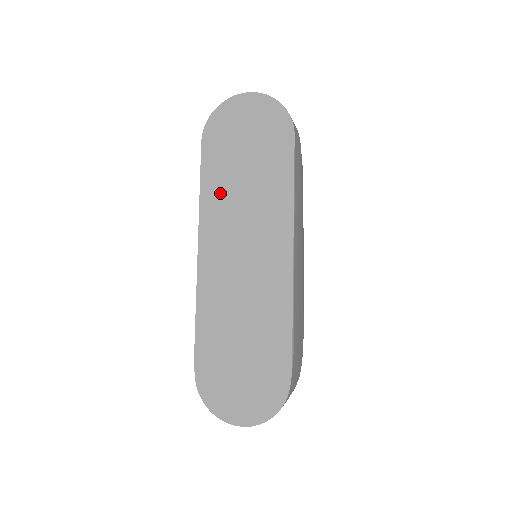
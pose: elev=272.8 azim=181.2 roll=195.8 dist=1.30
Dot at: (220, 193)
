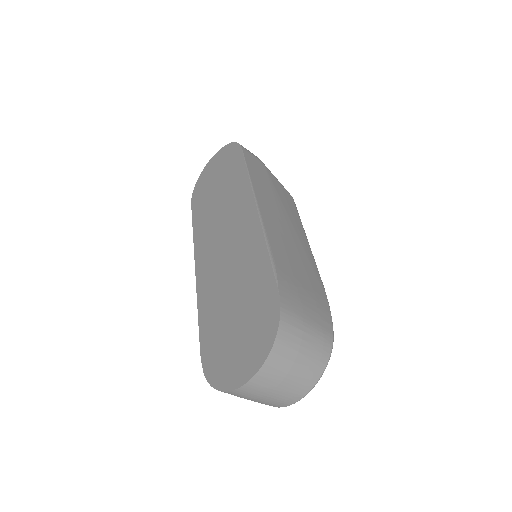
Dot at: (204, 219)
